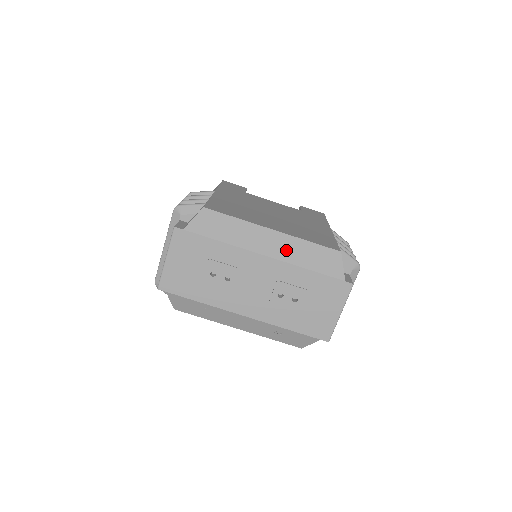
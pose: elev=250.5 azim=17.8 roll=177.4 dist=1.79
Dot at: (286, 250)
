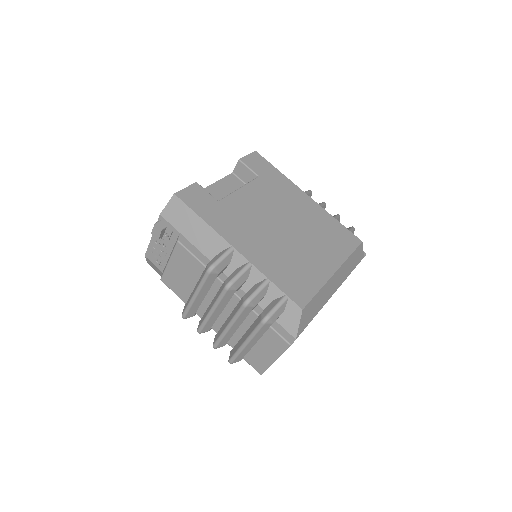
Dot at: (342, 276)
